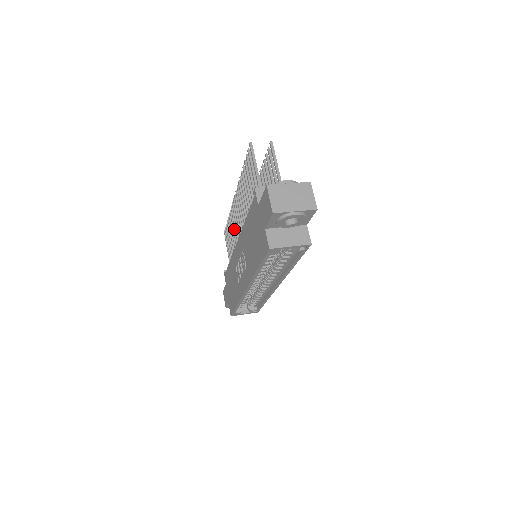
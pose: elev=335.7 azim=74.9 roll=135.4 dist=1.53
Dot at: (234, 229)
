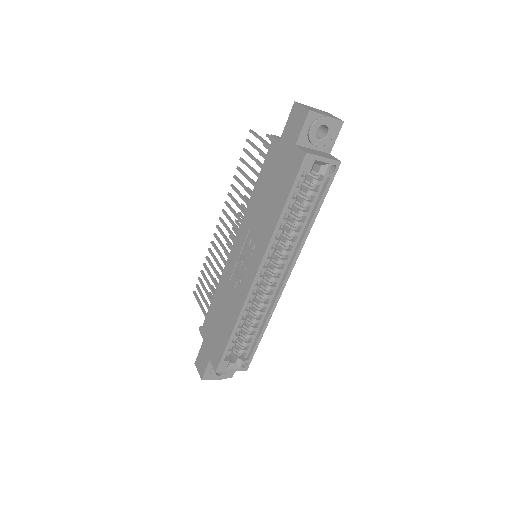
Dot at: (217, 260)
